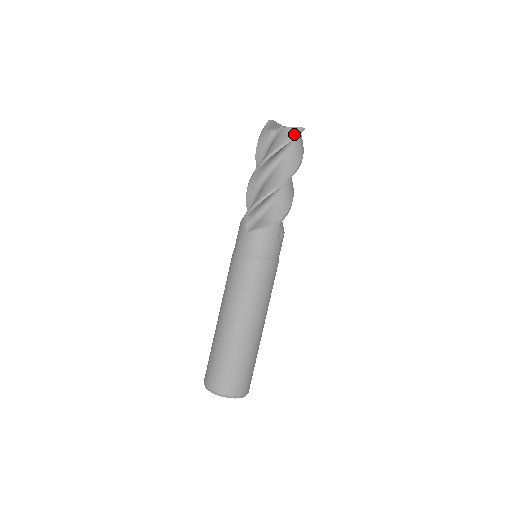
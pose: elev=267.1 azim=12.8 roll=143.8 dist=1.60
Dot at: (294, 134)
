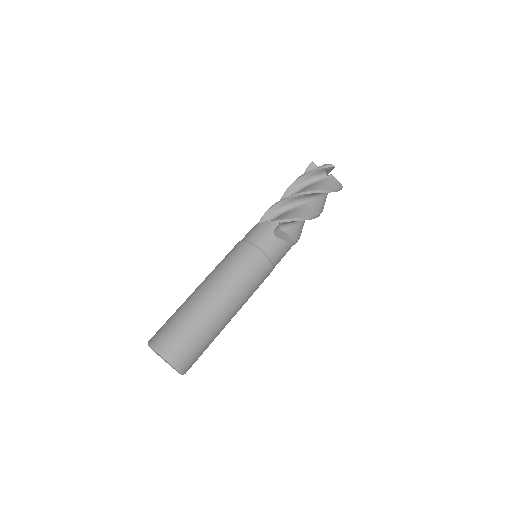
Dot at: (340, 188)
